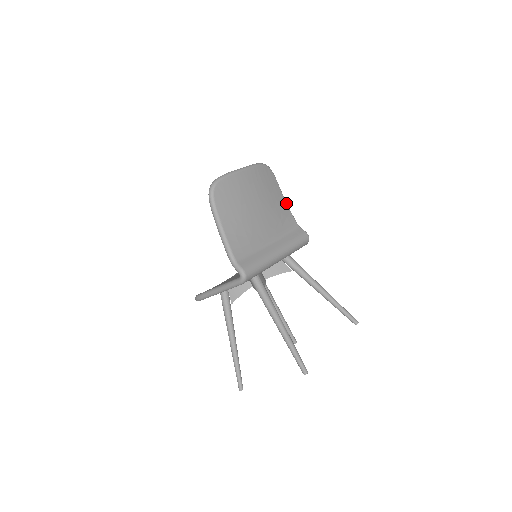
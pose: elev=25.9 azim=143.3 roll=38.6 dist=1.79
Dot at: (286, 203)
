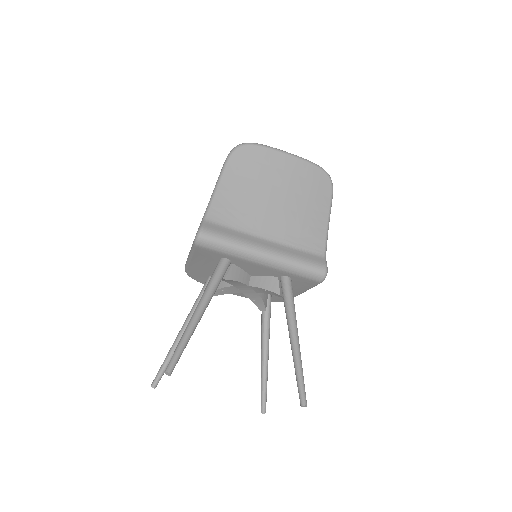
Dot at: (327, 225)
